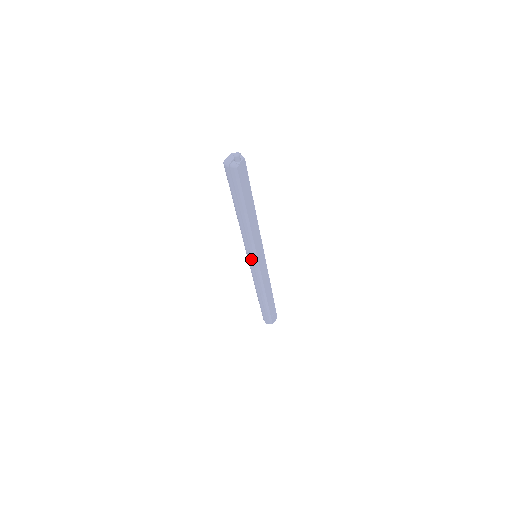
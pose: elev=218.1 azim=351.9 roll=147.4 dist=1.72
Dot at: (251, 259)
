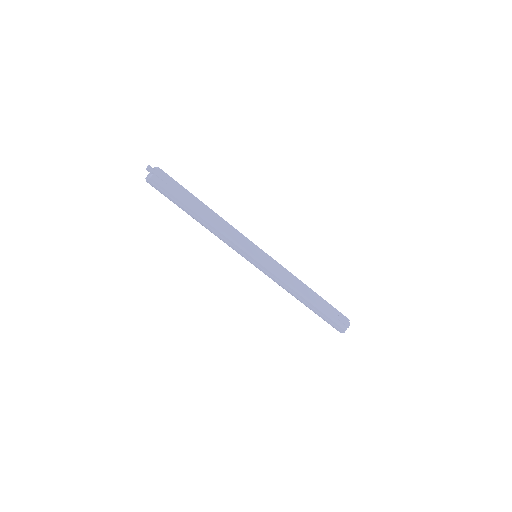
Dot at: (248, 259)
